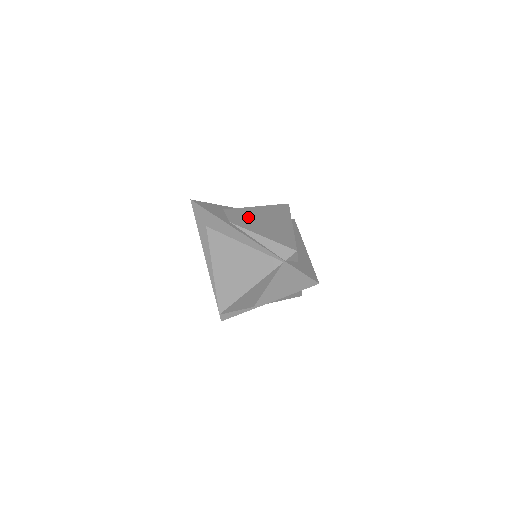
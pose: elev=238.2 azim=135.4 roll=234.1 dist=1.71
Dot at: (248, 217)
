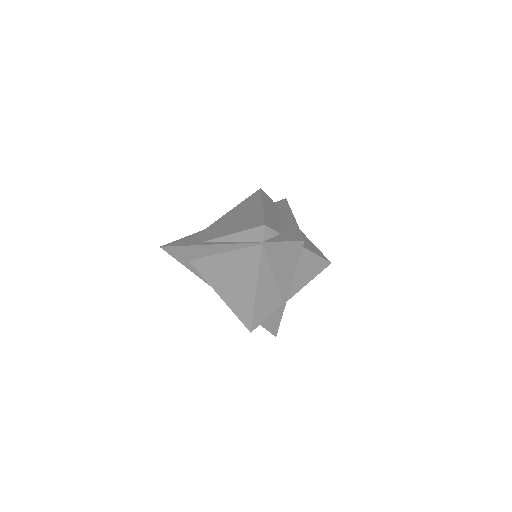
Dot at: (219, 226)
